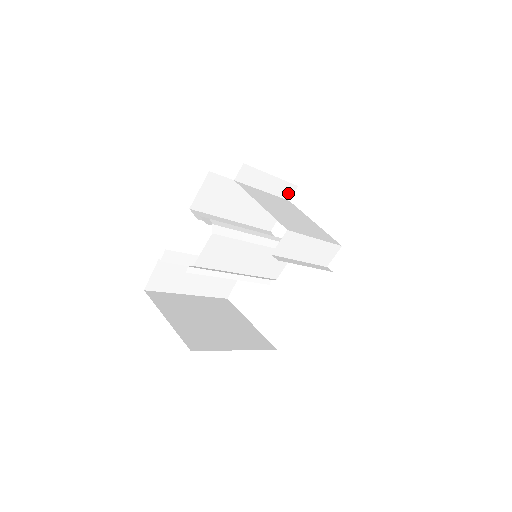
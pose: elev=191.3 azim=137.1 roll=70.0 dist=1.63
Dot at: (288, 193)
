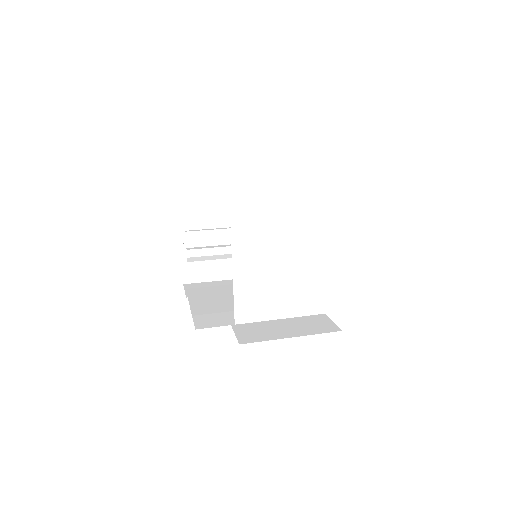
Dot at: occluded
